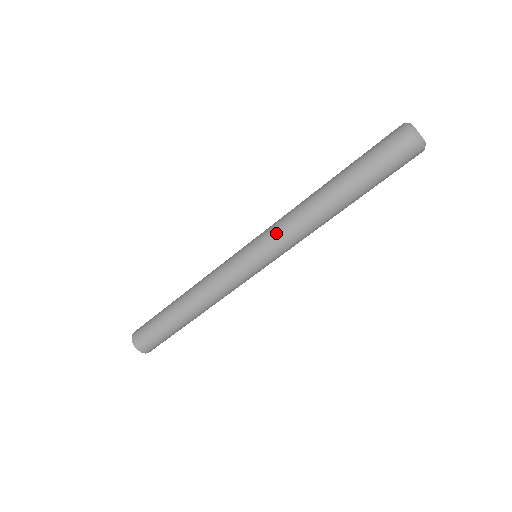
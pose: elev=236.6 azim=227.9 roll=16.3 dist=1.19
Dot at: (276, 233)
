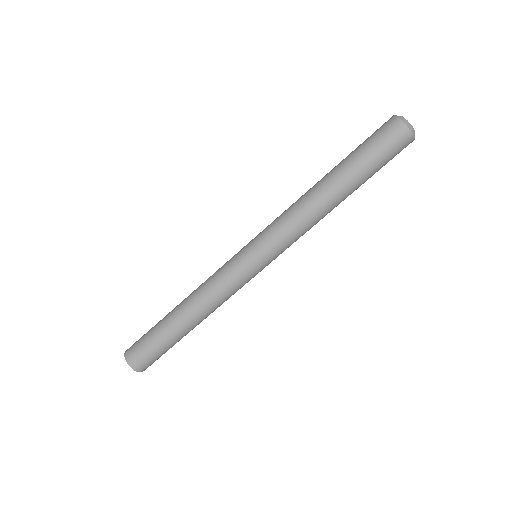
Dot at: (285, 238)
